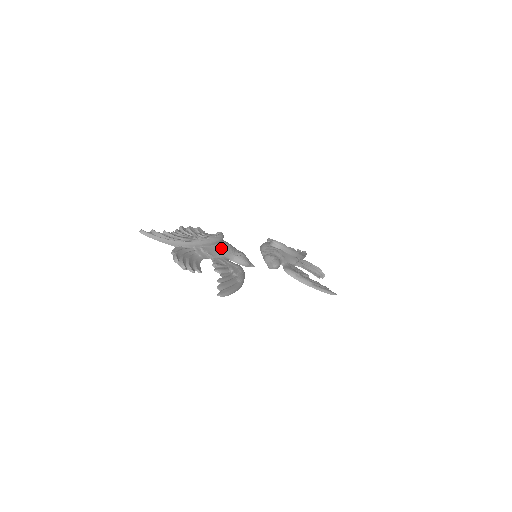
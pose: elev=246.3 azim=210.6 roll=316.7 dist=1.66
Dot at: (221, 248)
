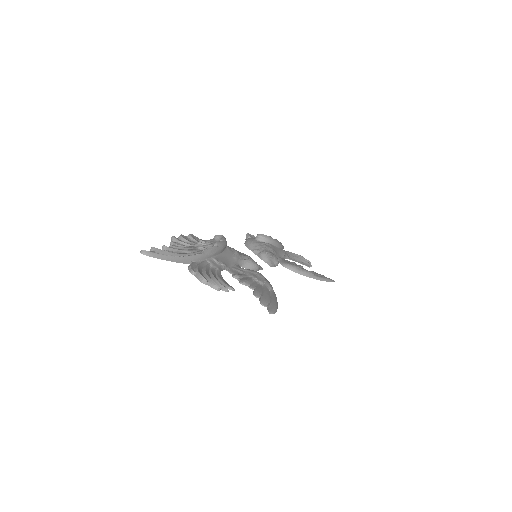
Dot at: (229, 254)
